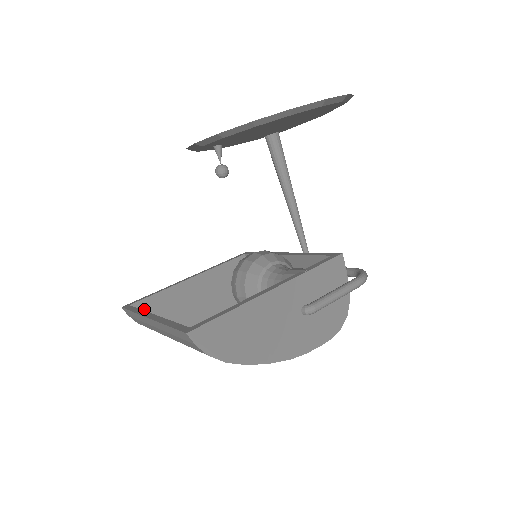
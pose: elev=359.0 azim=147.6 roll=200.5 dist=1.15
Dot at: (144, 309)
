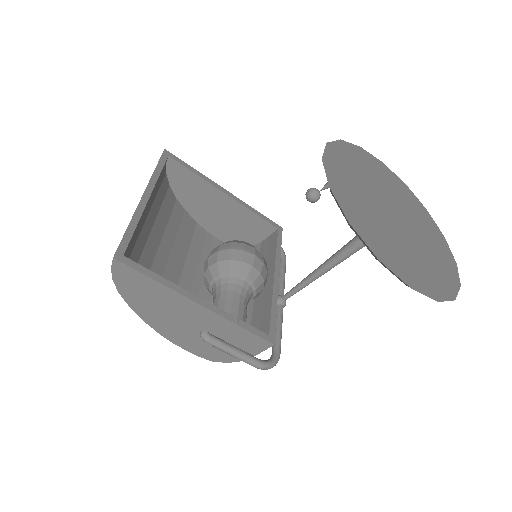
Dot at: (174, 169)
